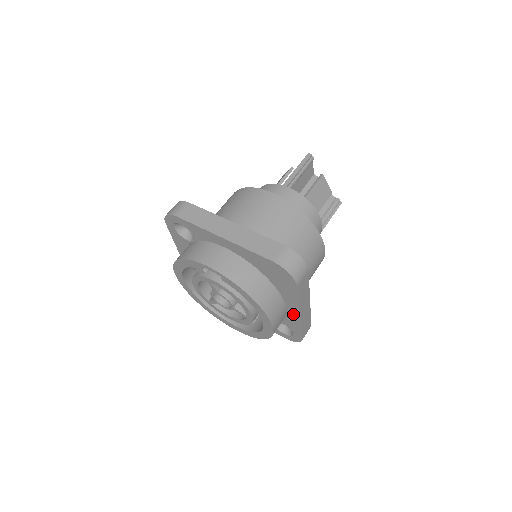
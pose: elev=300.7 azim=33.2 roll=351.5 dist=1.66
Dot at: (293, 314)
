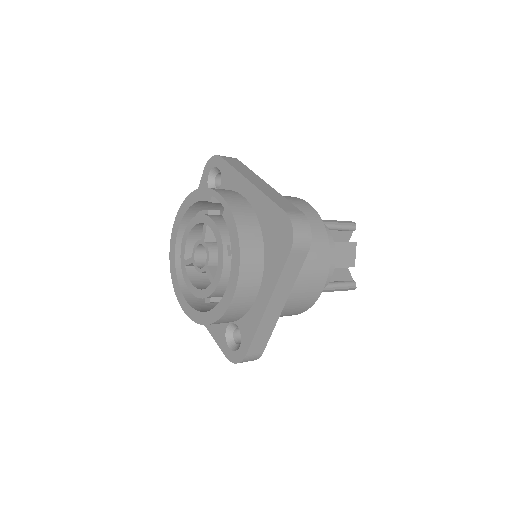
Dot at: (260, 305)
